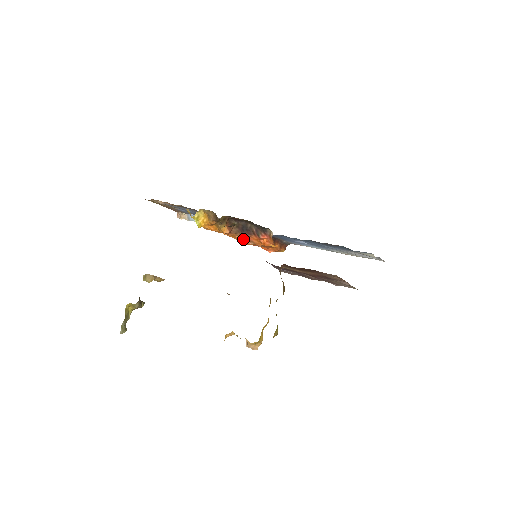
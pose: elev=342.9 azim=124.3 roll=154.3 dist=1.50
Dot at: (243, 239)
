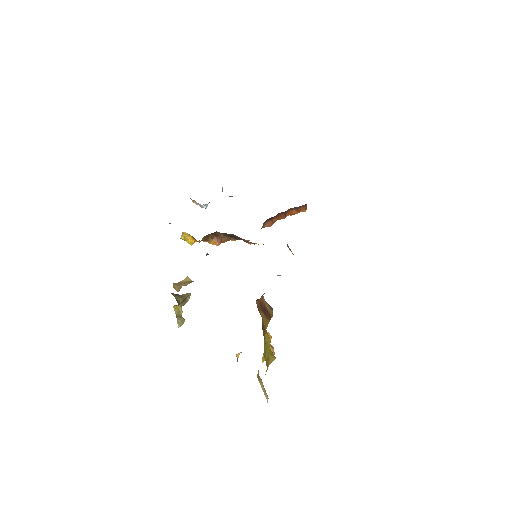
Dot at: occluded
